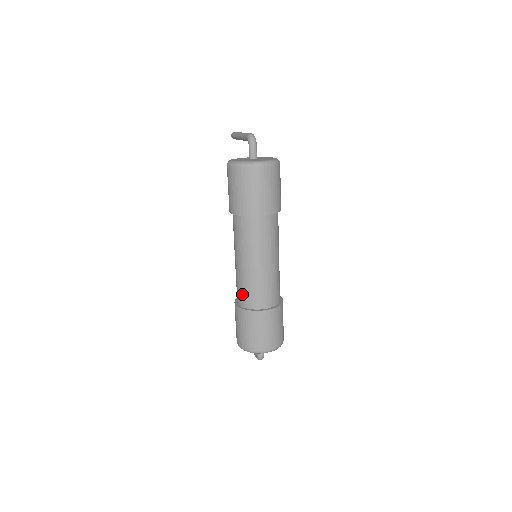
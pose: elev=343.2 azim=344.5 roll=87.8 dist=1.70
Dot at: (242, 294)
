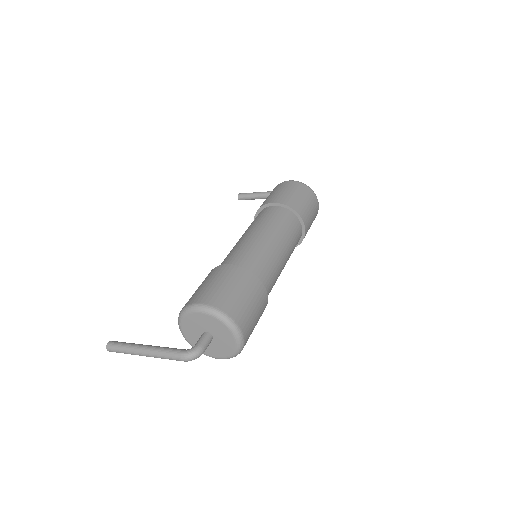
Dot at: (250, 259)
